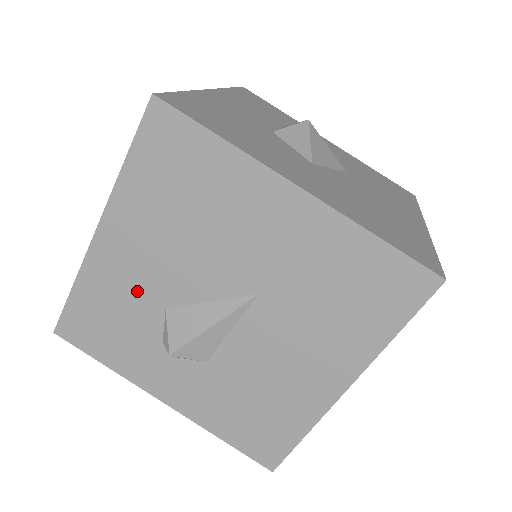
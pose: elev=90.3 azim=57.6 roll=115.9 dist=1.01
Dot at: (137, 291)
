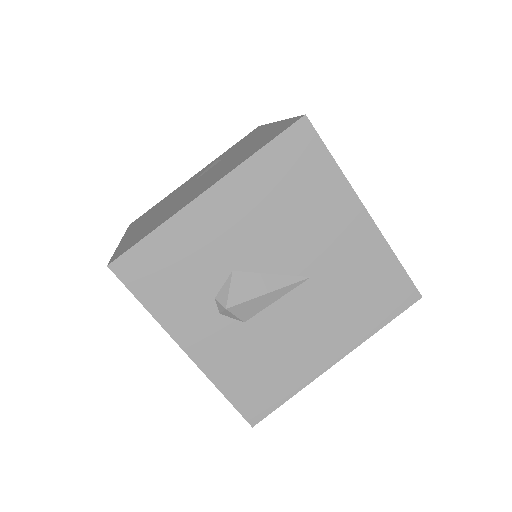
Dot at: (215, 250)
